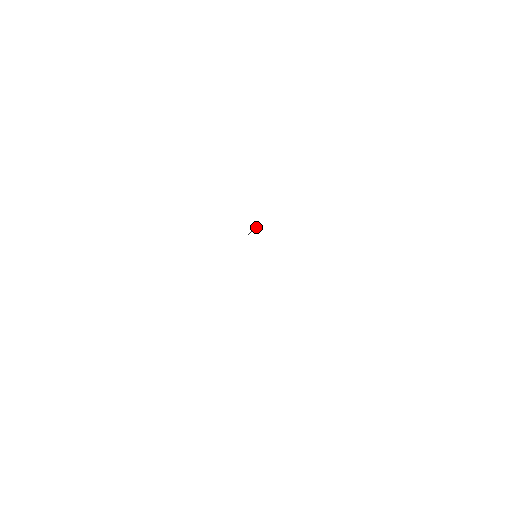
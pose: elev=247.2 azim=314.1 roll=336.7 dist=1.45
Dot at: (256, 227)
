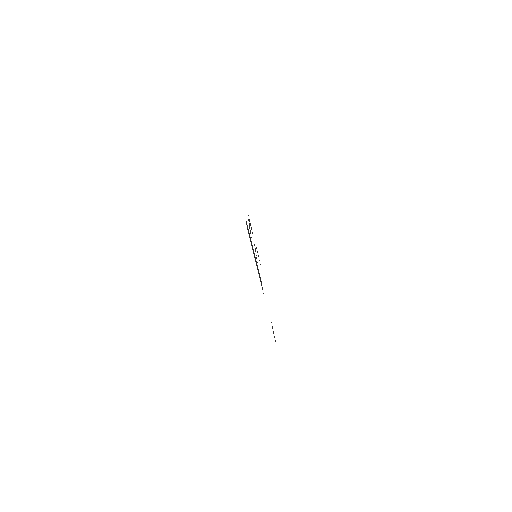
Dot at: occluded
